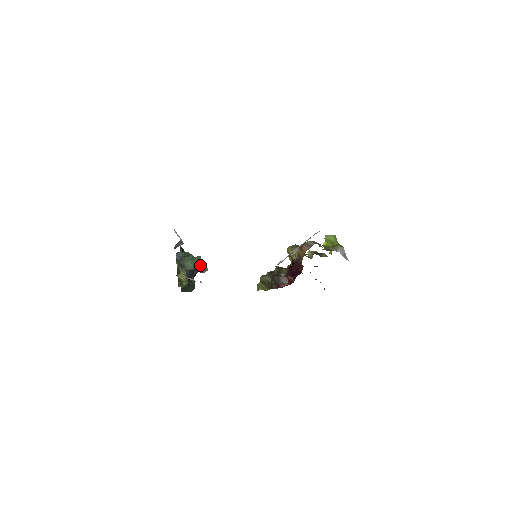
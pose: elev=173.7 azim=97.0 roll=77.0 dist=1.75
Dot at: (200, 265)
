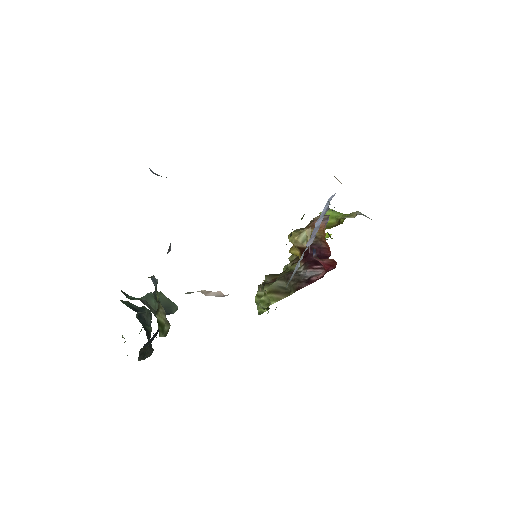
Dot at: (166, 303)
